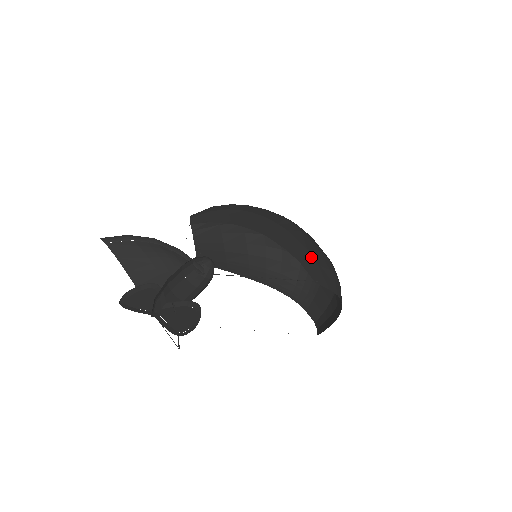
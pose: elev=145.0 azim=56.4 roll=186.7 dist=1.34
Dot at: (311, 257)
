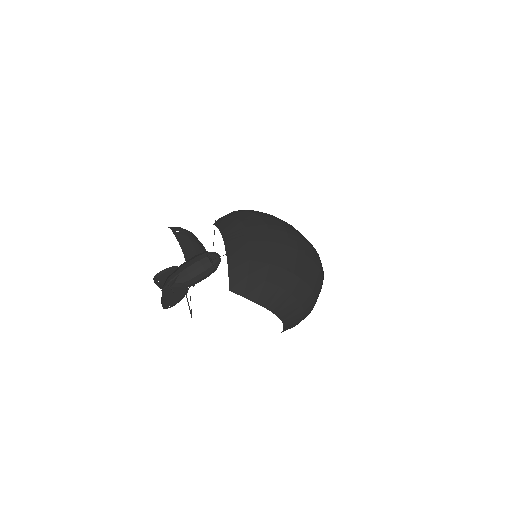
Dot at: (247, 267)
